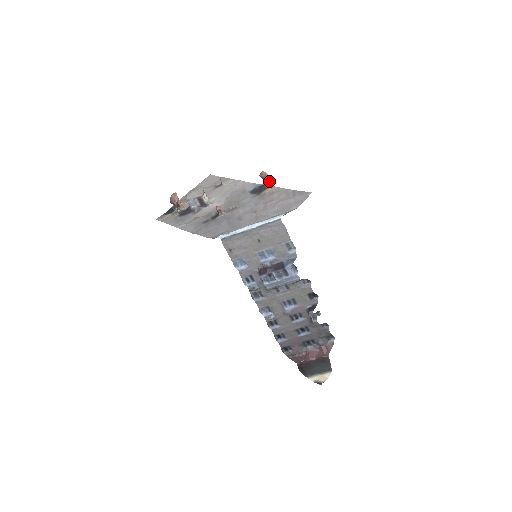
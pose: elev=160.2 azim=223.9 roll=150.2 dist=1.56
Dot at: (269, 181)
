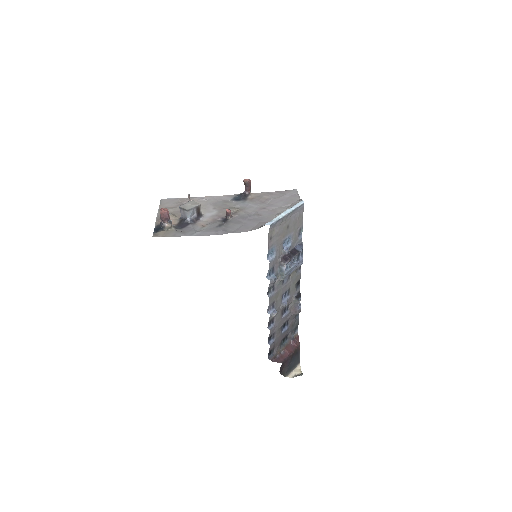
Dot at: (250, 188)
